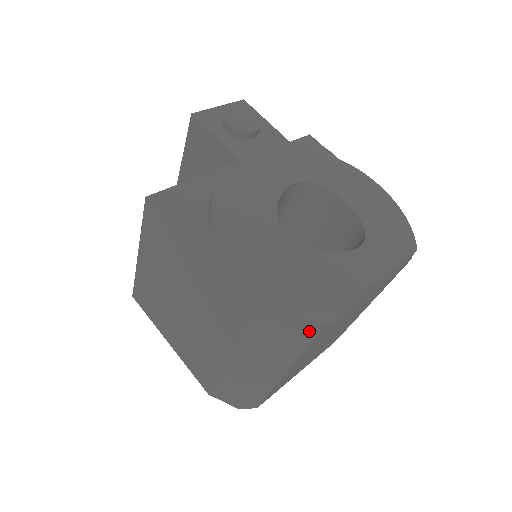
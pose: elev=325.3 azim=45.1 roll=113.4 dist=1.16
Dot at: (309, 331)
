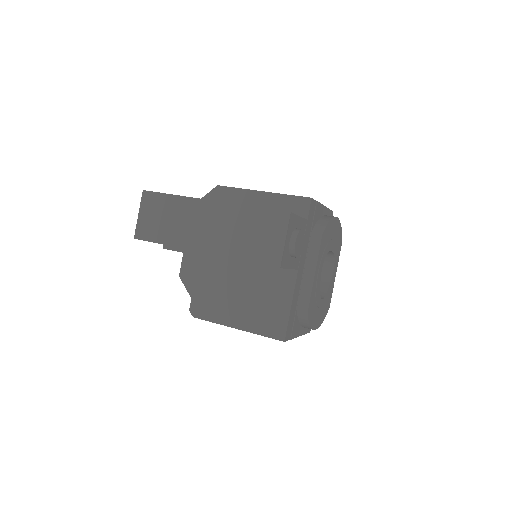
Dot at: occluded
